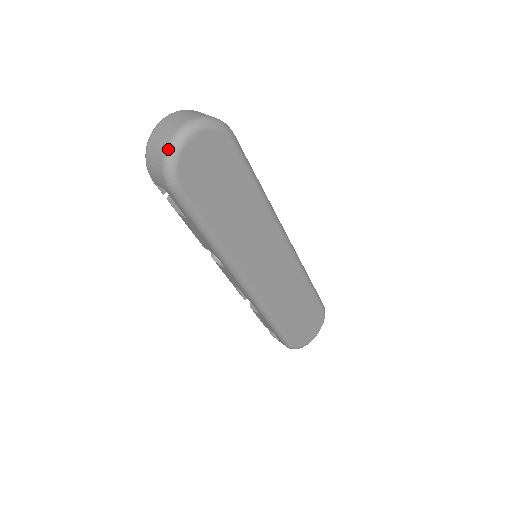
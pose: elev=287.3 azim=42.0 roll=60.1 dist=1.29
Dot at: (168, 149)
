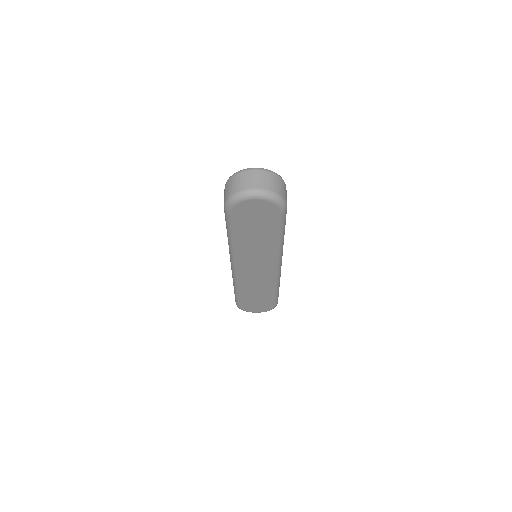
Dot at: (239, 193)
